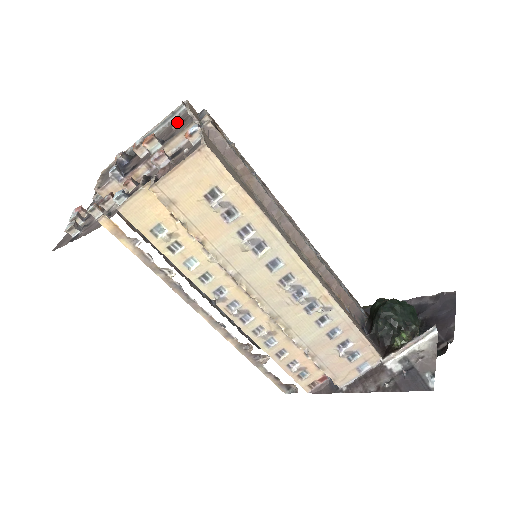
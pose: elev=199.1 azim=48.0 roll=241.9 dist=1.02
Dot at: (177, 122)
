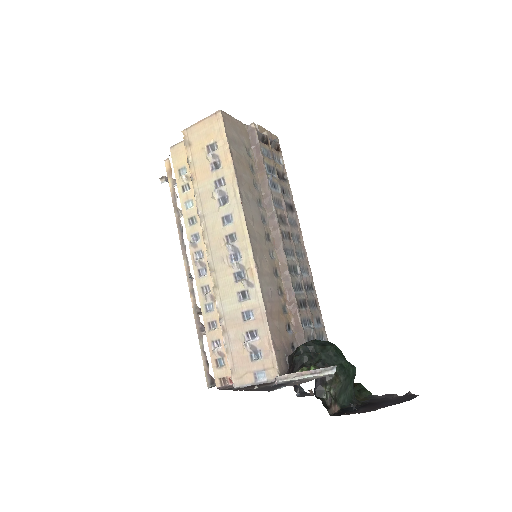
Dot at: occluded
